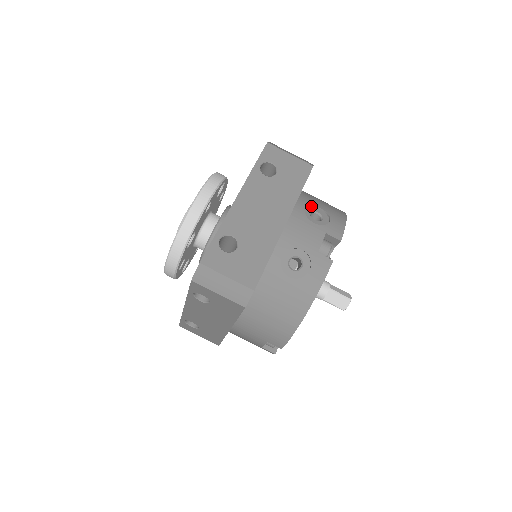
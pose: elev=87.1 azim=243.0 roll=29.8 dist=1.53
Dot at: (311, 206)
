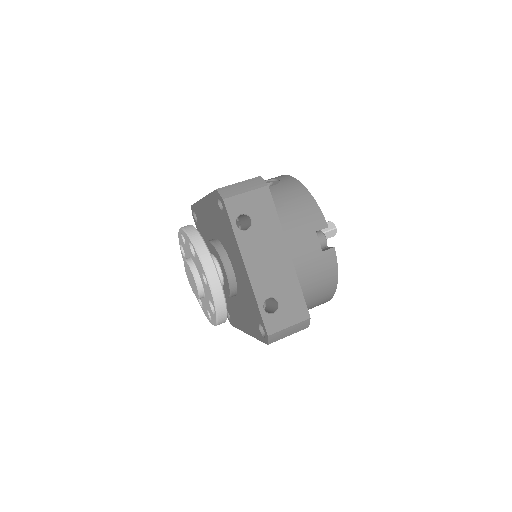
Dot at: occluded
